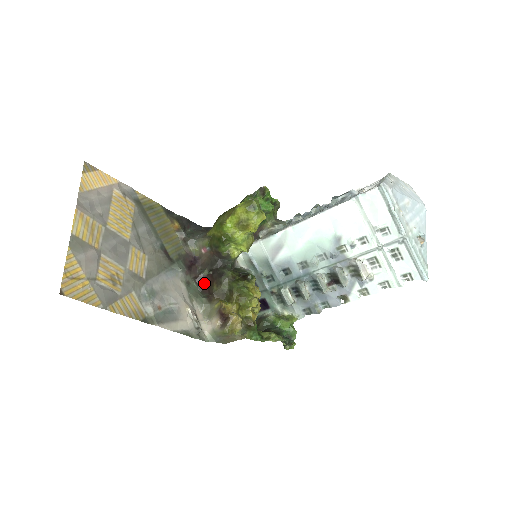
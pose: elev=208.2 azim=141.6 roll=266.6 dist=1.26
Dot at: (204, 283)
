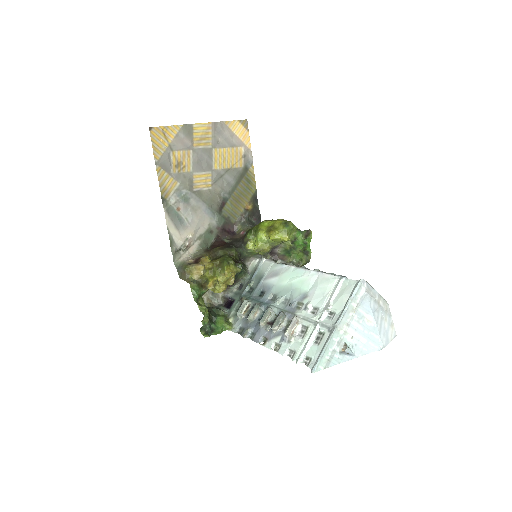
Dot at: (218, 243)
